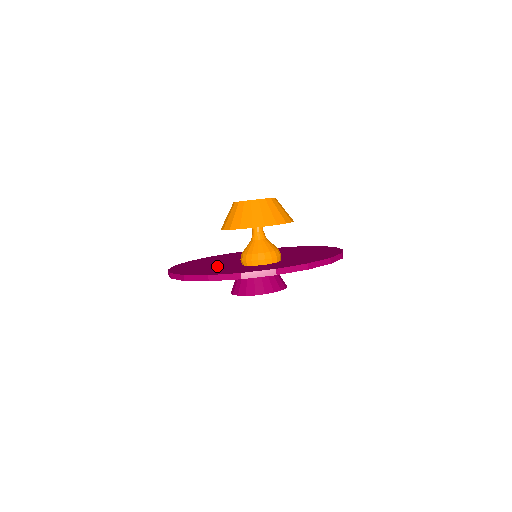
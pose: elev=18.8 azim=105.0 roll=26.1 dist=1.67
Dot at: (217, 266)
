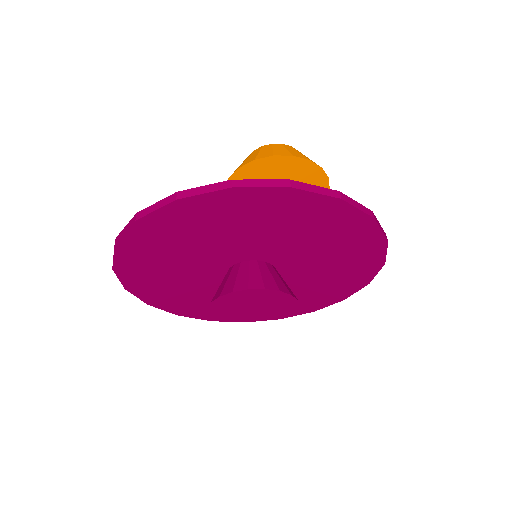
Dot at: occluded
